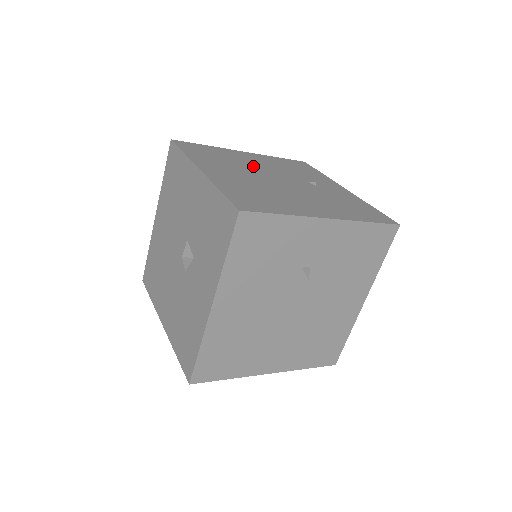
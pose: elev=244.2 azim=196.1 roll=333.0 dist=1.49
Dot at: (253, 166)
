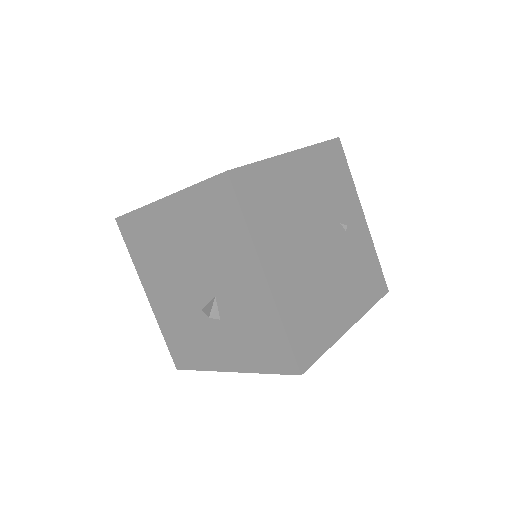
Dot at: (302, 212)
